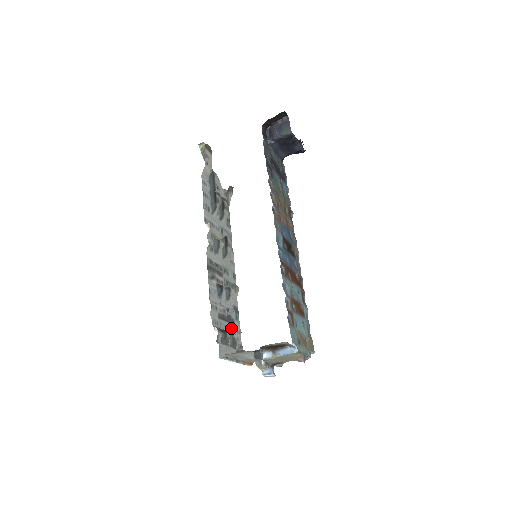
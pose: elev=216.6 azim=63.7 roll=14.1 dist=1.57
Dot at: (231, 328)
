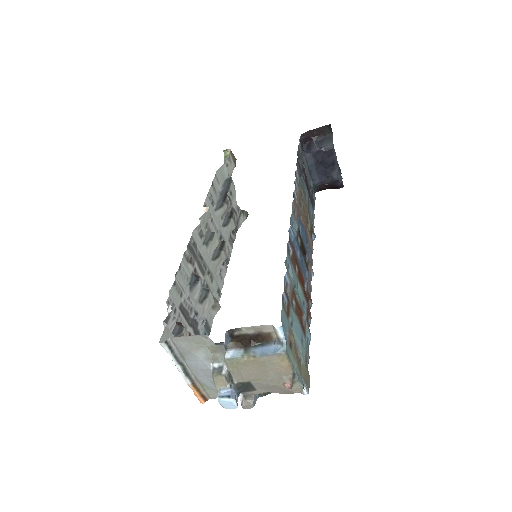
Dot at: occluded
